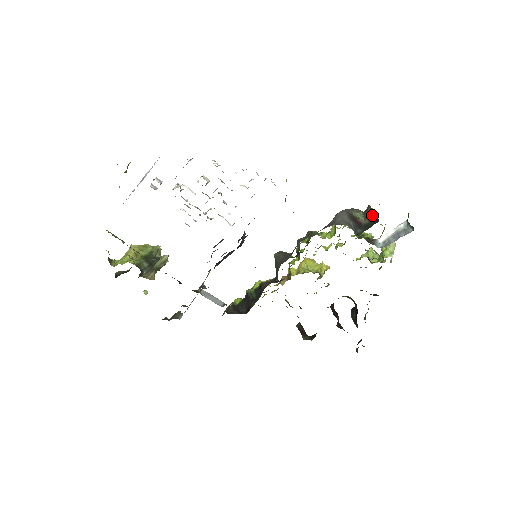
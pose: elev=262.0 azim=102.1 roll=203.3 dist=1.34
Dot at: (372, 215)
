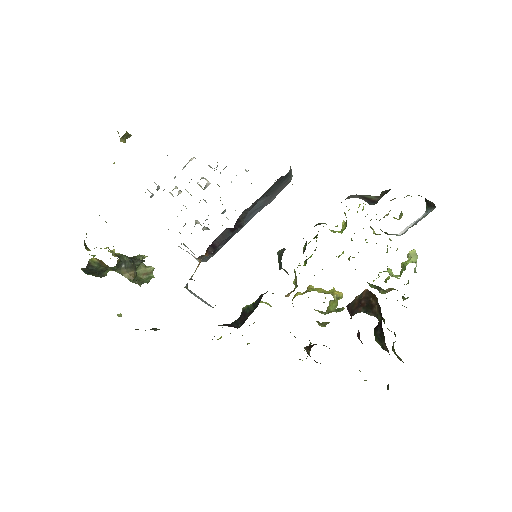
Dot at: (386, 192)
